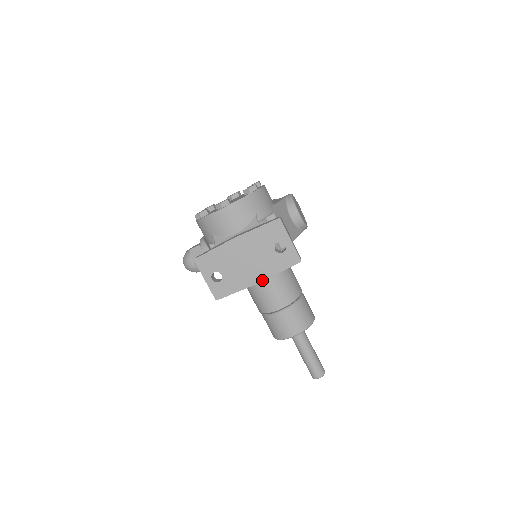
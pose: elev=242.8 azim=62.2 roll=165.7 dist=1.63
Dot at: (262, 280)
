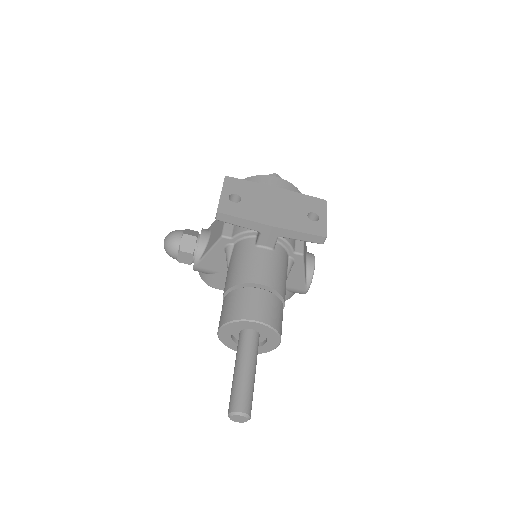
Dot at: (278, 226)
